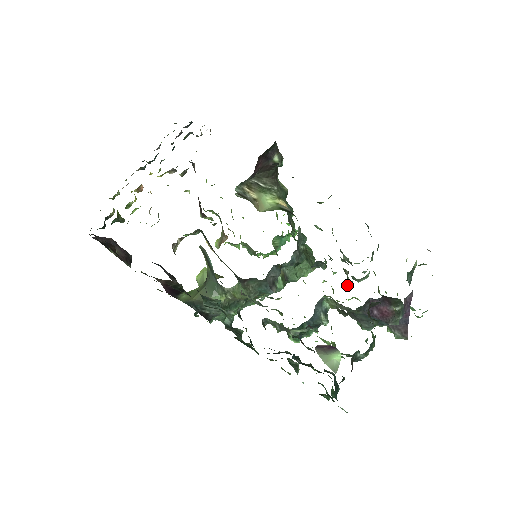
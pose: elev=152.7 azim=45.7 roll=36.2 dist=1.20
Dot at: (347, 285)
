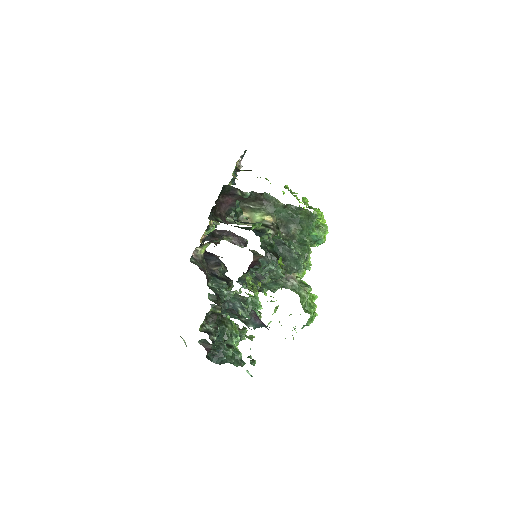
Dot at: occluded
